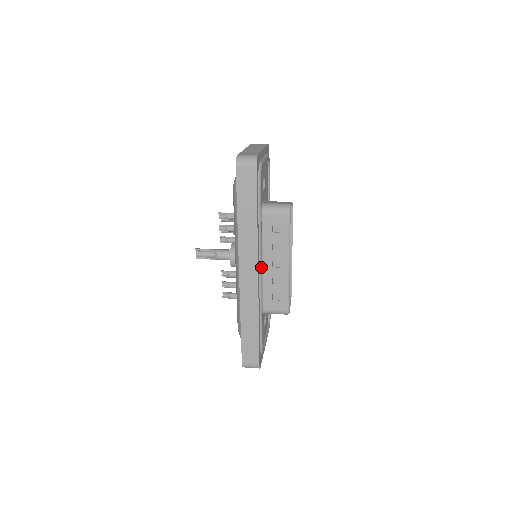
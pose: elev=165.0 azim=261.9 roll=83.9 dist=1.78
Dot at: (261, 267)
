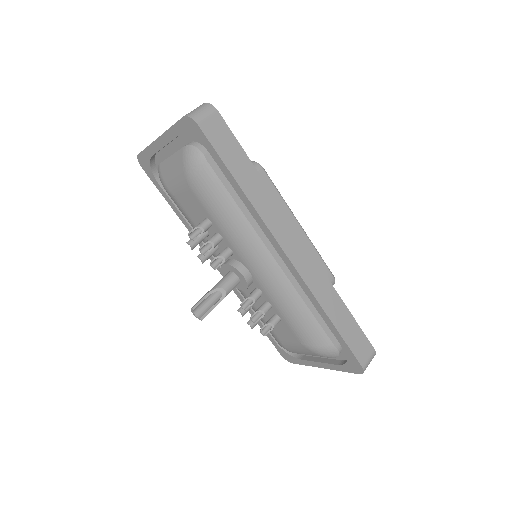
Dot at: occluded
